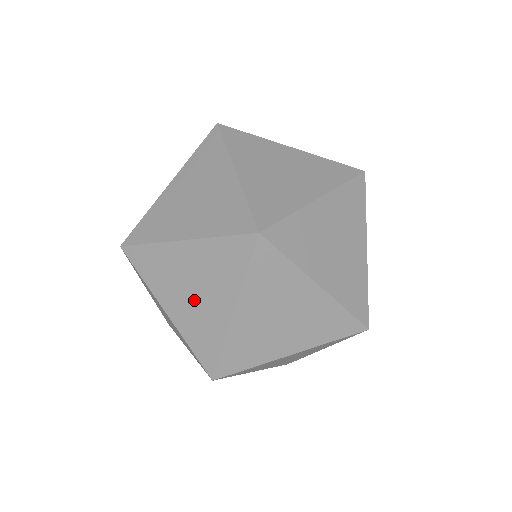
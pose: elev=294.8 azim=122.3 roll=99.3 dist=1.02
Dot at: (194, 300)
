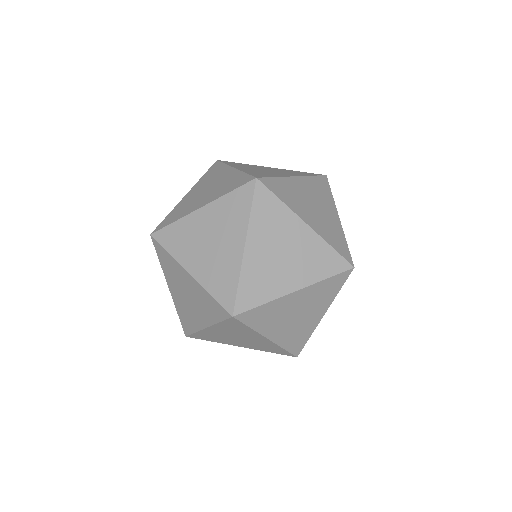
Dot at: (212, 251)
